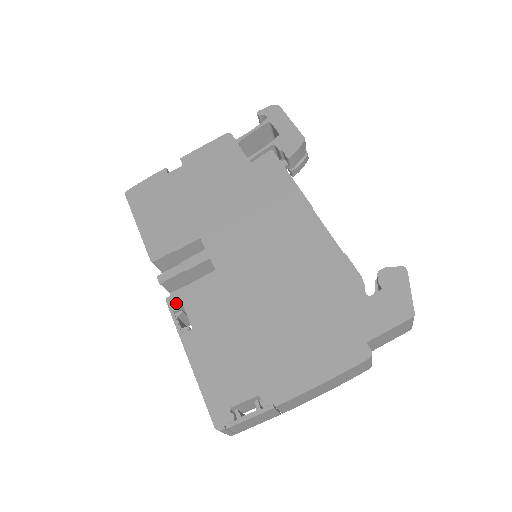
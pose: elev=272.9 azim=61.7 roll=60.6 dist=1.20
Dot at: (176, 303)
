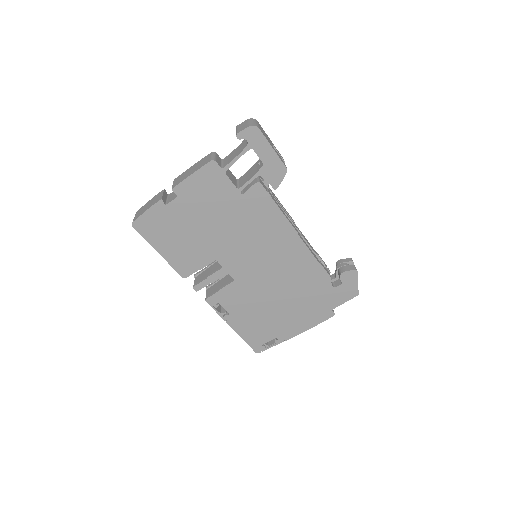
Dot at: (213, 302)
